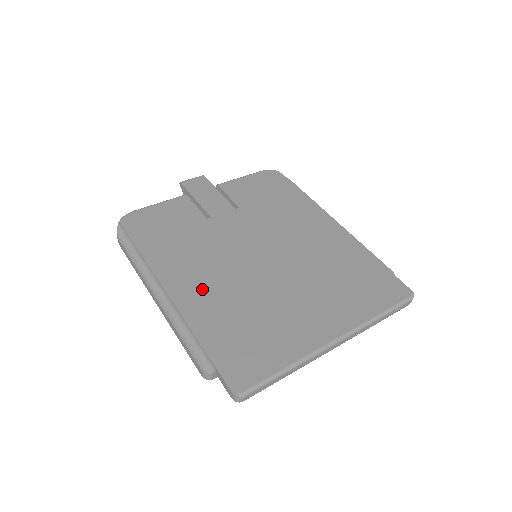
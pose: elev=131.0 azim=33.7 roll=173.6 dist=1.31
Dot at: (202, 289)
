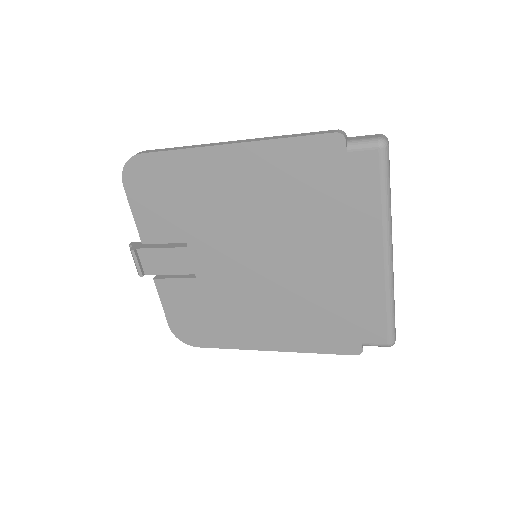
Dot at: occluded
